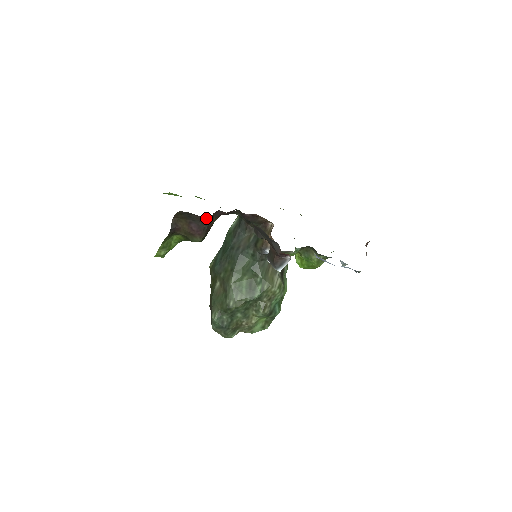
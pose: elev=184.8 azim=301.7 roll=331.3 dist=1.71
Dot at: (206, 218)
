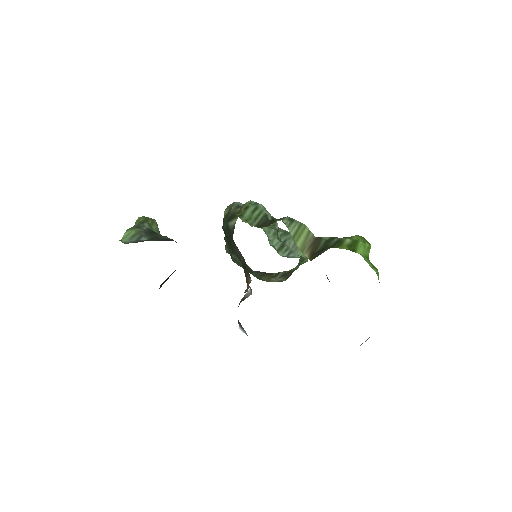
Dot at: occluded
